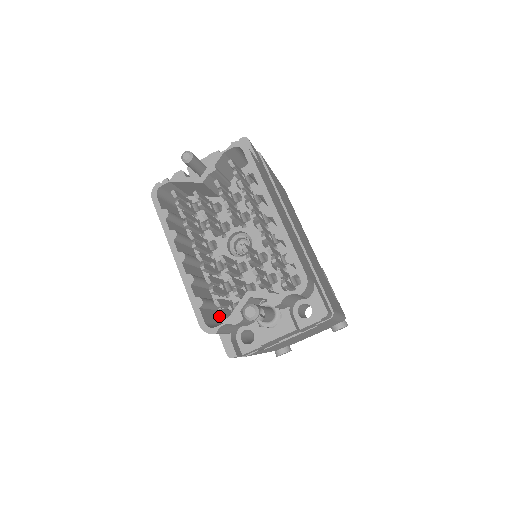
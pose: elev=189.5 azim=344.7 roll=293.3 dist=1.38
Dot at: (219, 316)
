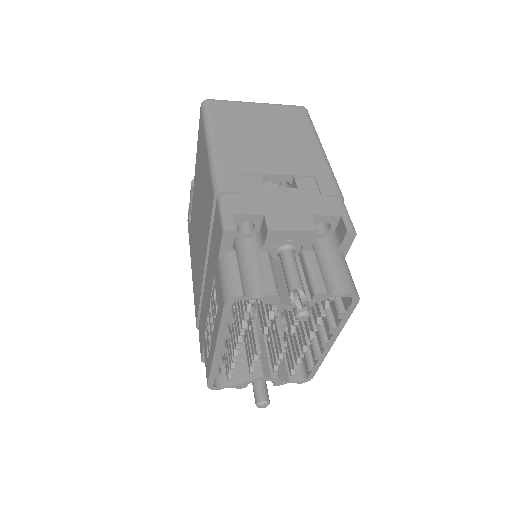
Dot at: occluded
